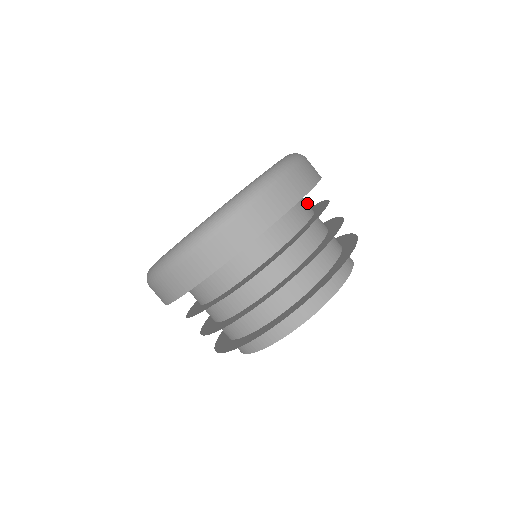
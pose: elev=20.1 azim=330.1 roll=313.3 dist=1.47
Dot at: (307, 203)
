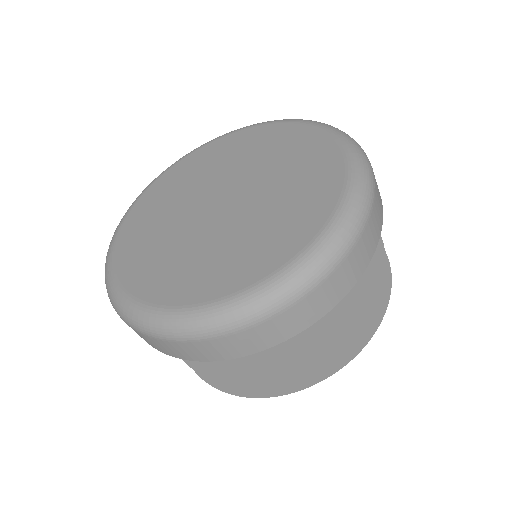
Dot at: occluded
